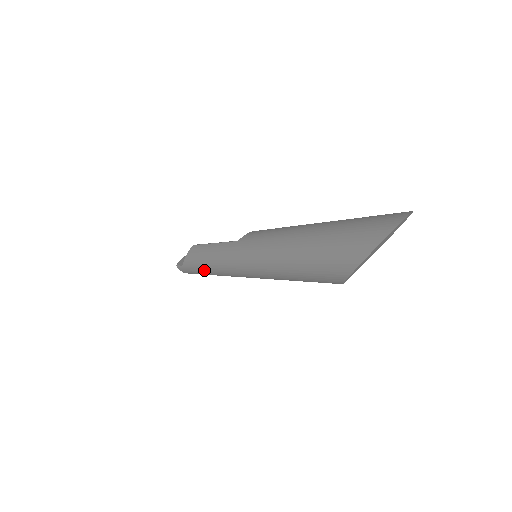
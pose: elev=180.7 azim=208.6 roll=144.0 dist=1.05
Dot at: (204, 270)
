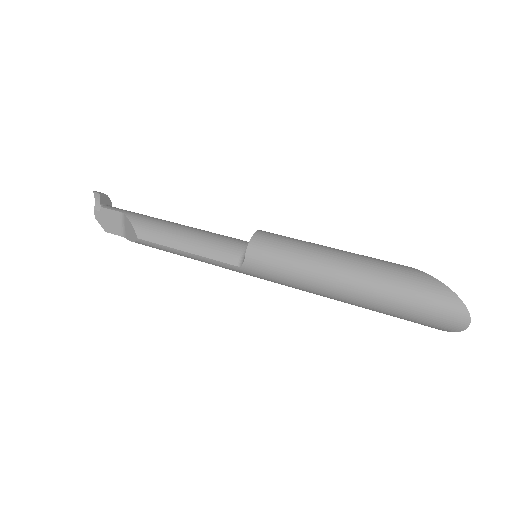
Dot at: occluded
